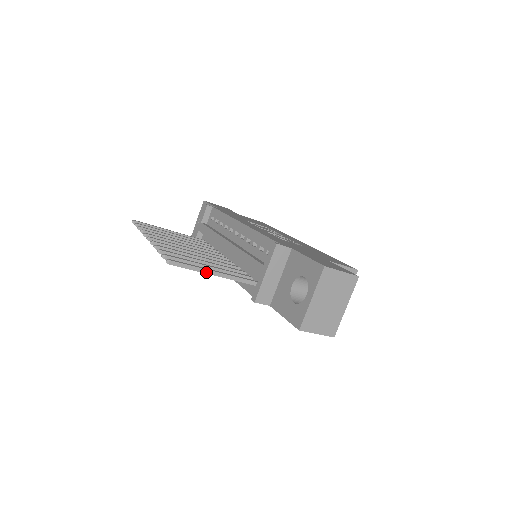
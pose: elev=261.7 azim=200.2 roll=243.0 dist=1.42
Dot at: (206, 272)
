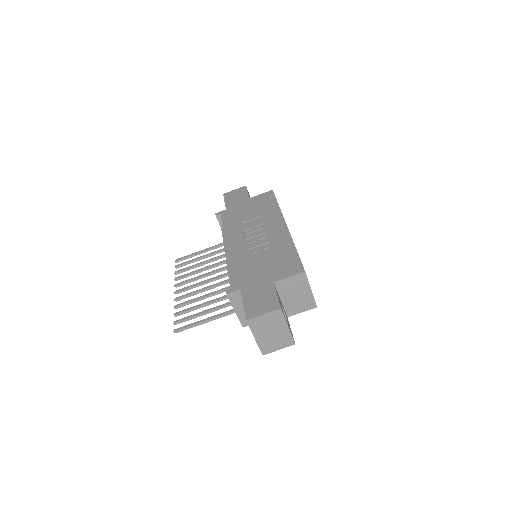
Dot at: (202, 323)
